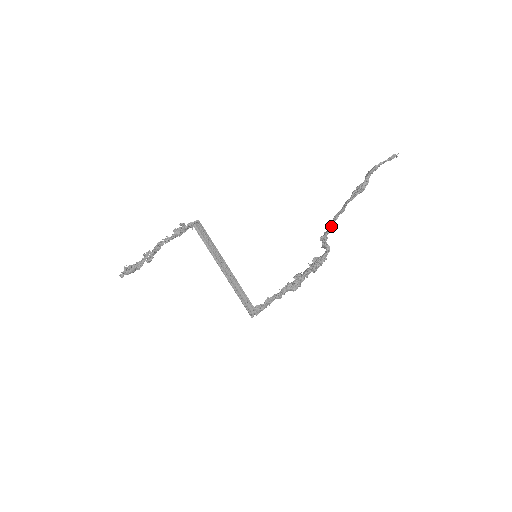
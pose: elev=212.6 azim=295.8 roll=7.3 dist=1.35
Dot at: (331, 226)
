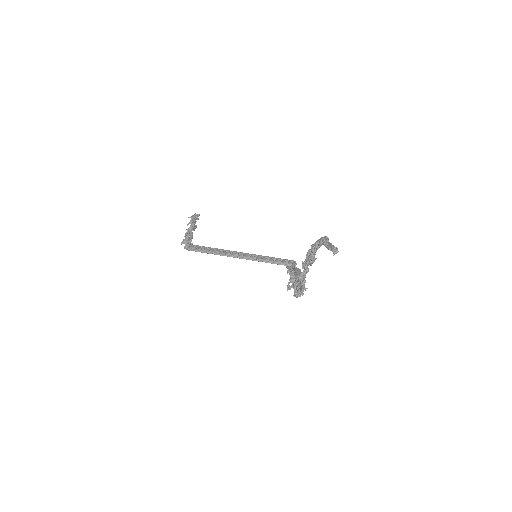
Dot at: occluded
